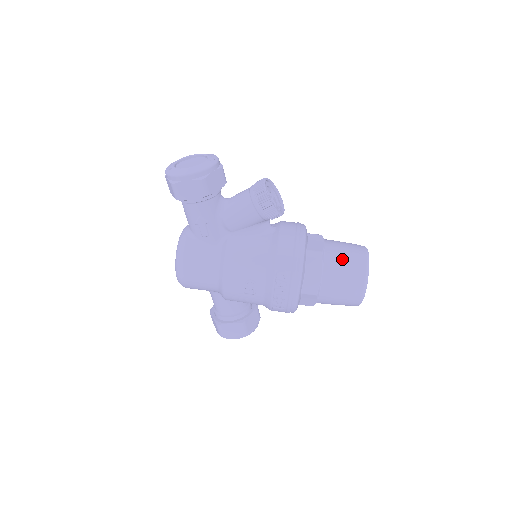
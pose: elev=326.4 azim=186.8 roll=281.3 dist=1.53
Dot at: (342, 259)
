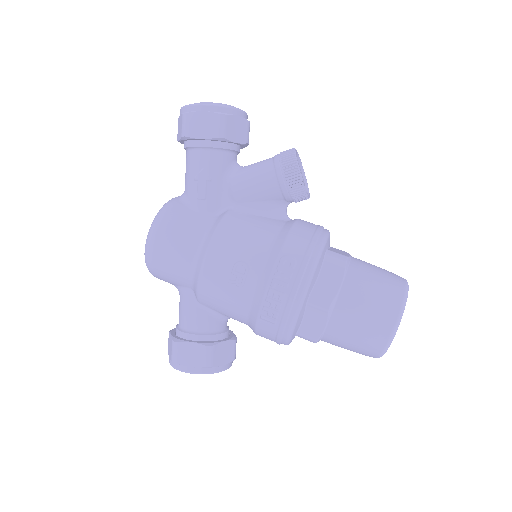
Dot at: (372, 273)
